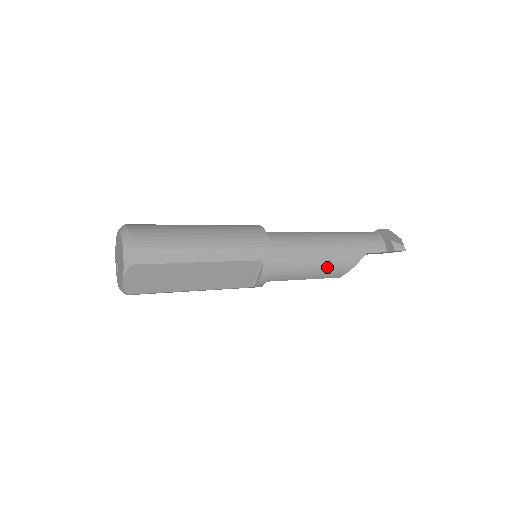
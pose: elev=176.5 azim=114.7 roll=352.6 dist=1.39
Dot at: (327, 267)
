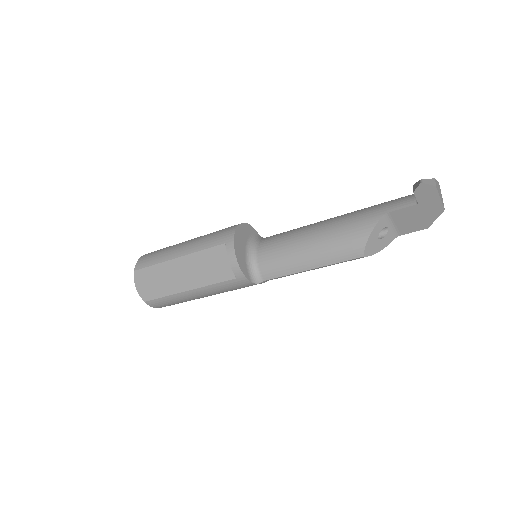
Dot at: (330, 244)
